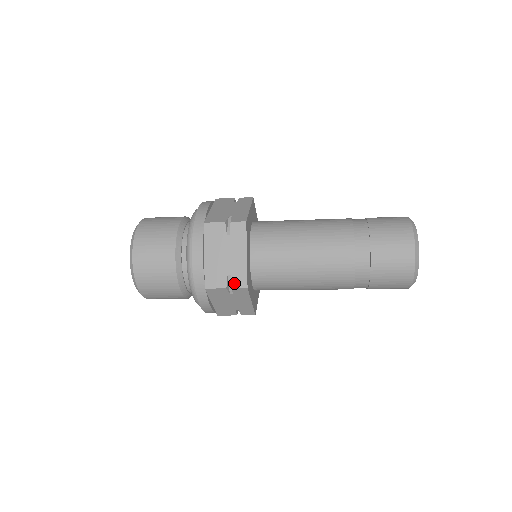
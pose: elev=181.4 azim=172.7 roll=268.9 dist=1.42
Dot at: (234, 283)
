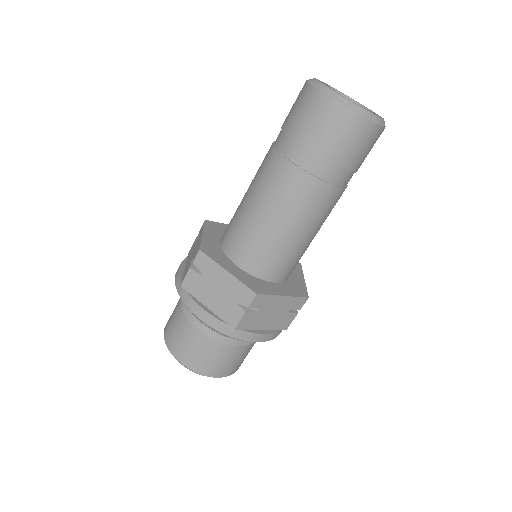
Dot at: (194, 258)
